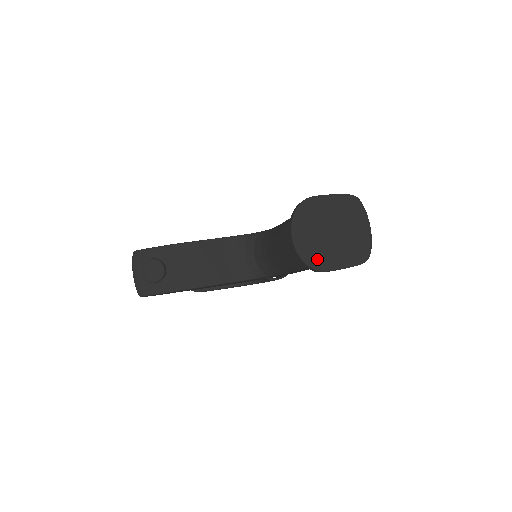
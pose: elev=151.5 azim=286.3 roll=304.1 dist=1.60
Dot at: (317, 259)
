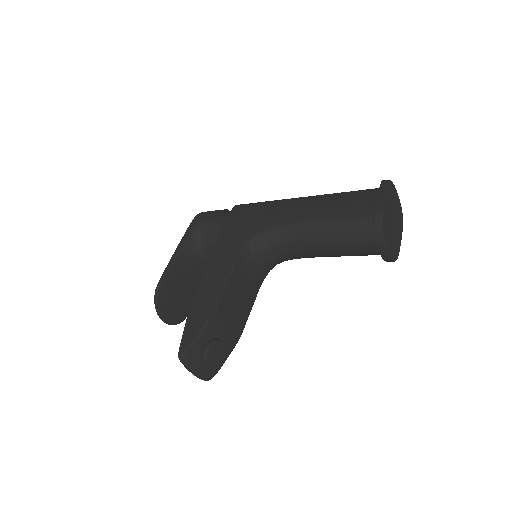
Dot at: (396, 251)
